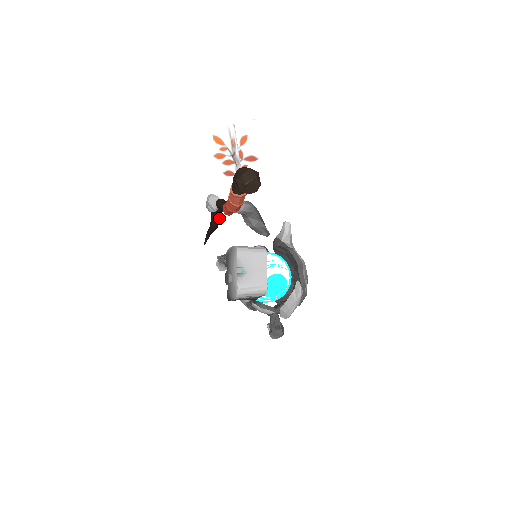
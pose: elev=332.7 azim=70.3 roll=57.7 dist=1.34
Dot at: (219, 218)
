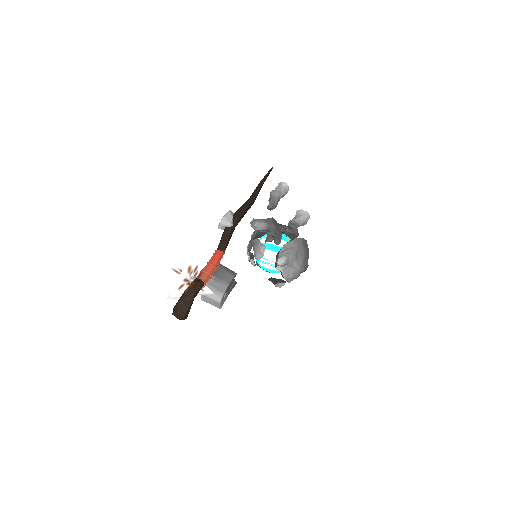
Dot at: occluded
